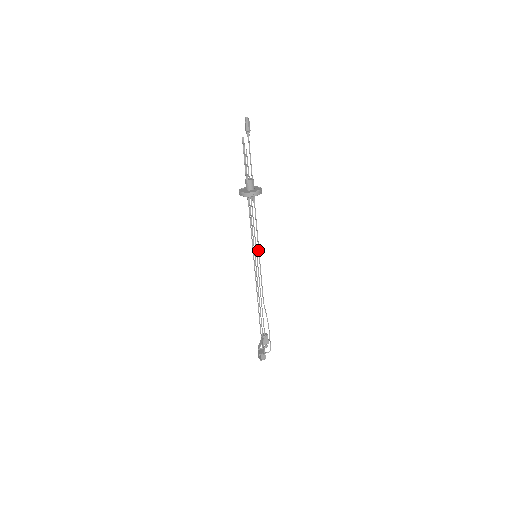
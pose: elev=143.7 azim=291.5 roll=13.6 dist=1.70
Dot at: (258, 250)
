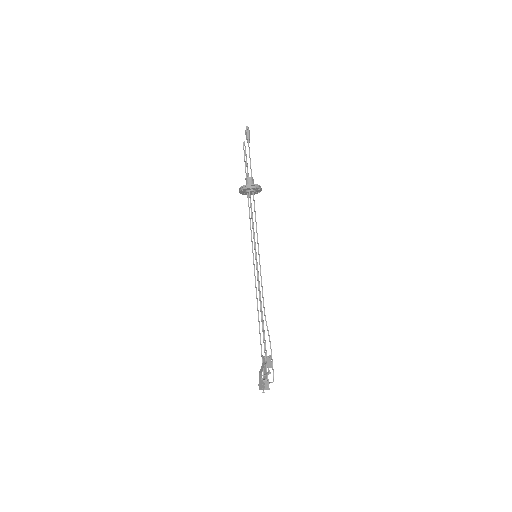
Dot at: (258, 250)
